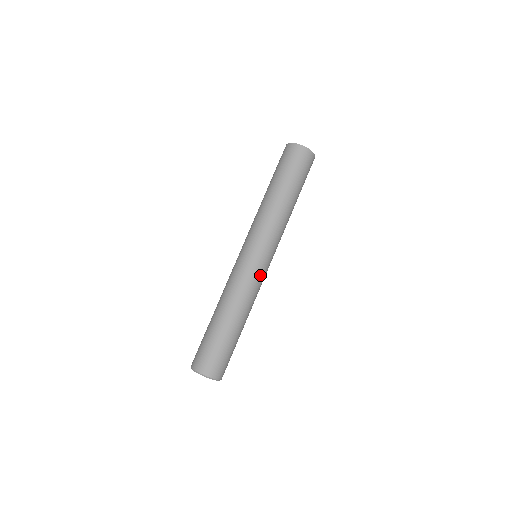
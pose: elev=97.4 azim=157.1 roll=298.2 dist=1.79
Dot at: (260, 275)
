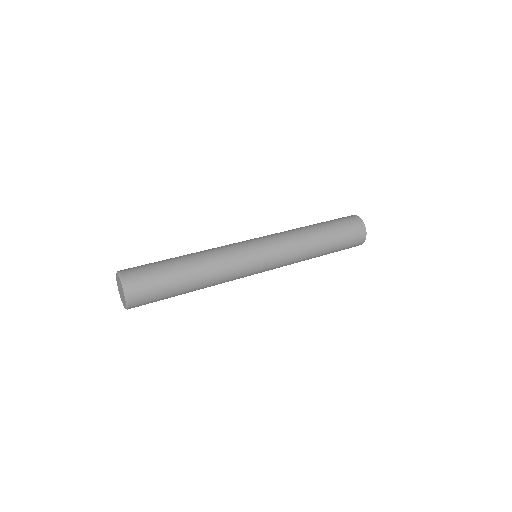
Dot at: (247, 266)
